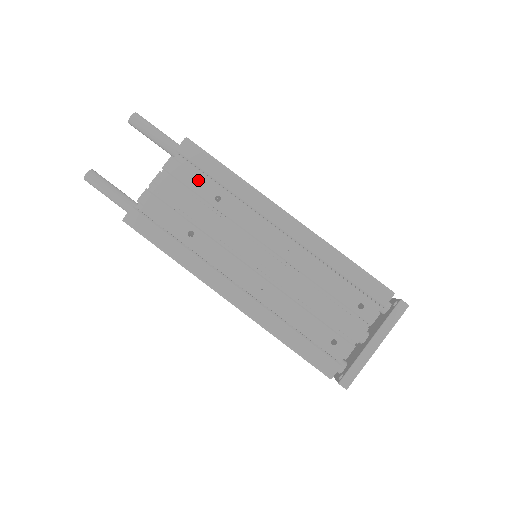
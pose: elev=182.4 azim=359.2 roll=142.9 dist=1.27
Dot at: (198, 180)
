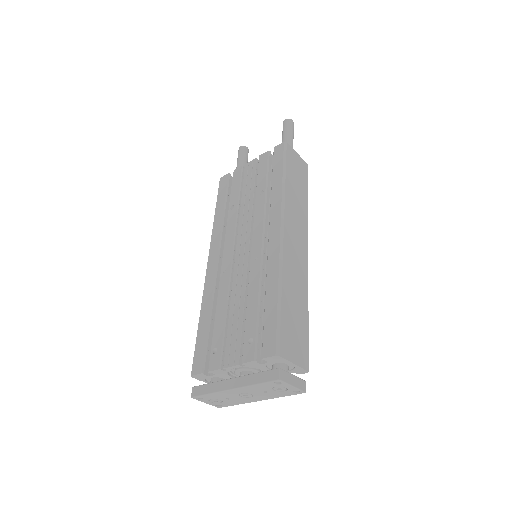
Dot at: (265, 174)
